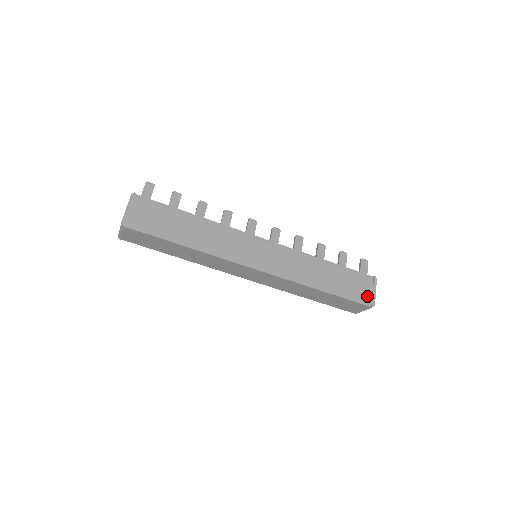
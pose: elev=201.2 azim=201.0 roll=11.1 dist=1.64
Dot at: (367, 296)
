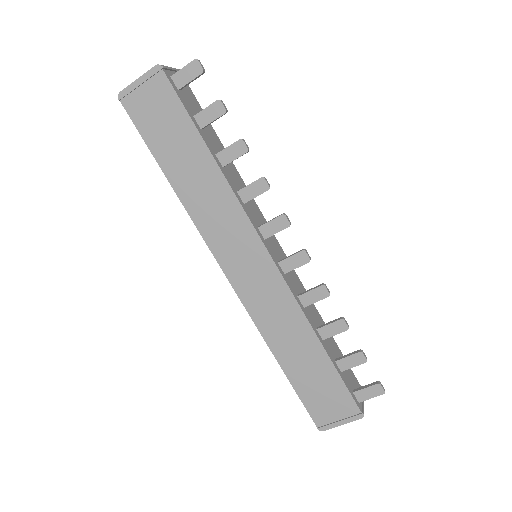
Dot at: (326, 416)
